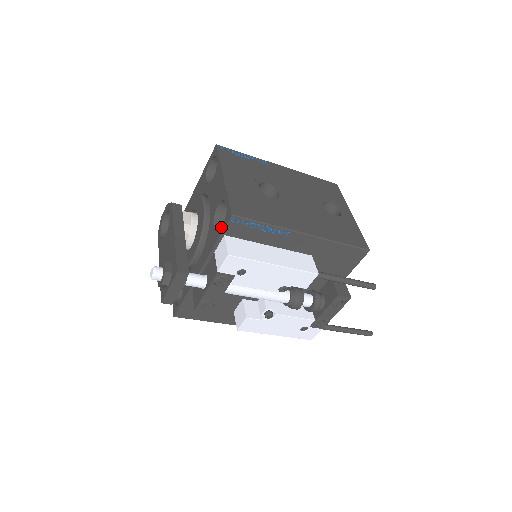
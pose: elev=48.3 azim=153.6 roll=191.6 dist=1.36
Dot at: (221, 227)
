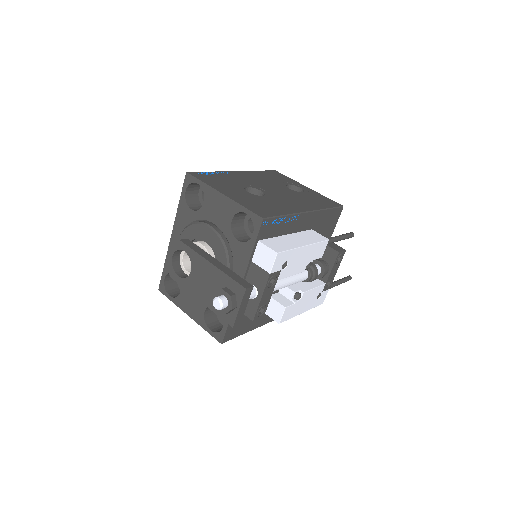
Dot at: (252, 235)
